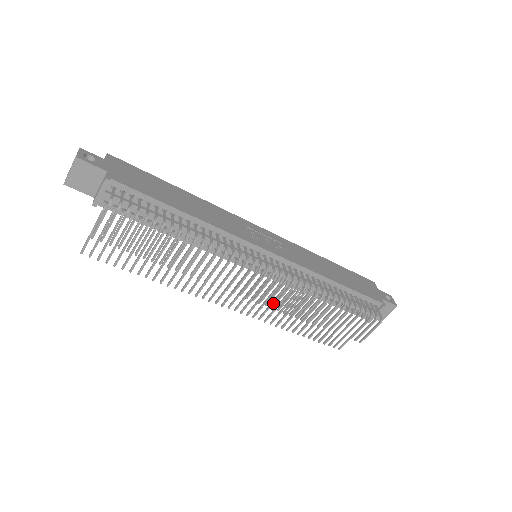
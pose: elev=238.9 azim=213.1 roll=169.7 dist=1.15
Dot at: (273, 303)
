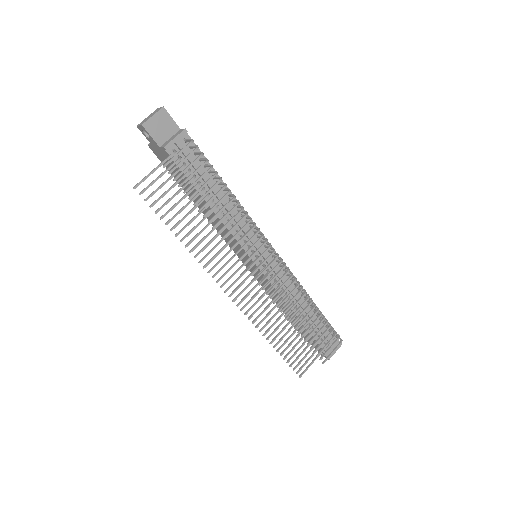
Dot at: (265, 302)
